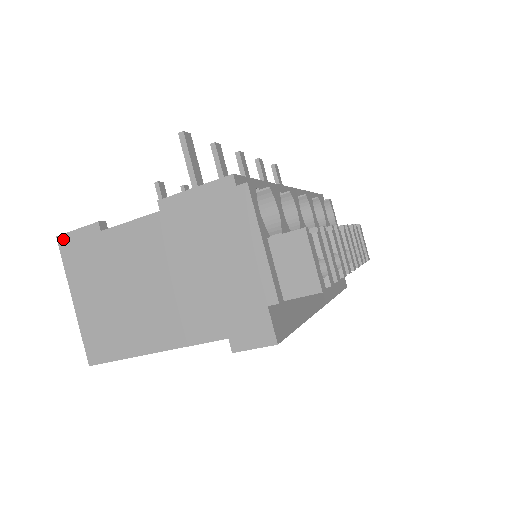
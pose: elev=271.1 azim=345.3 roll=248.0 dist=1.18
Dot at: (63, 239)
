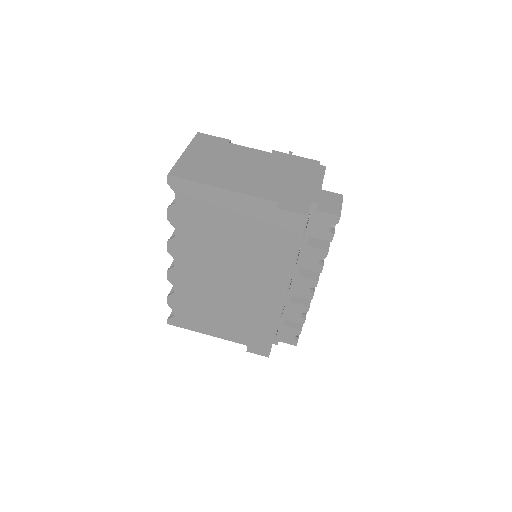
Dot at: (202, 134)
